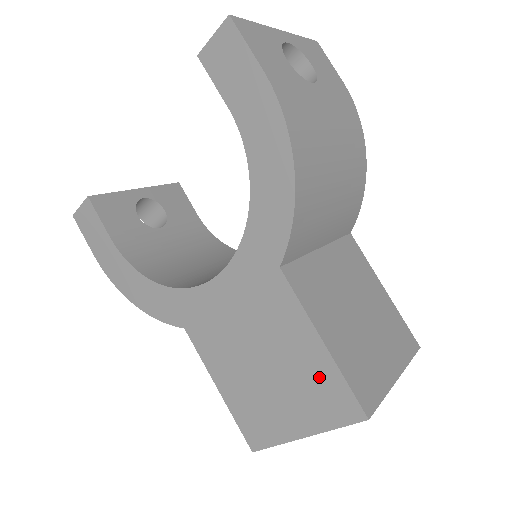
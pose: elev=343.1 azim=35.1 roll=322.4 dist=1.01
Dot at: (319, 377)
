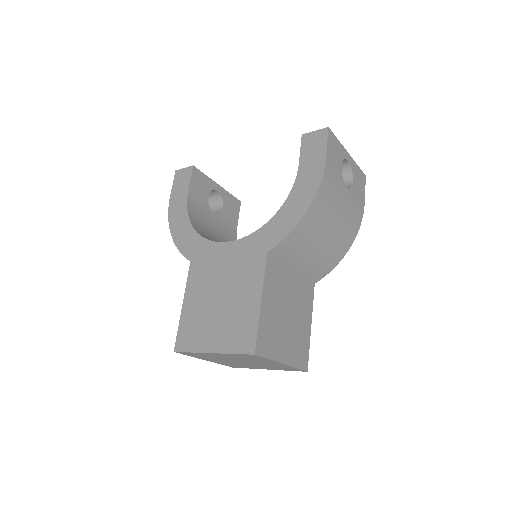
Dot at: (245, 320)
